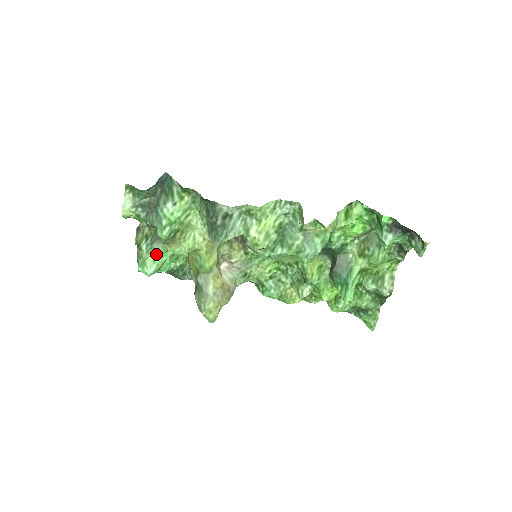
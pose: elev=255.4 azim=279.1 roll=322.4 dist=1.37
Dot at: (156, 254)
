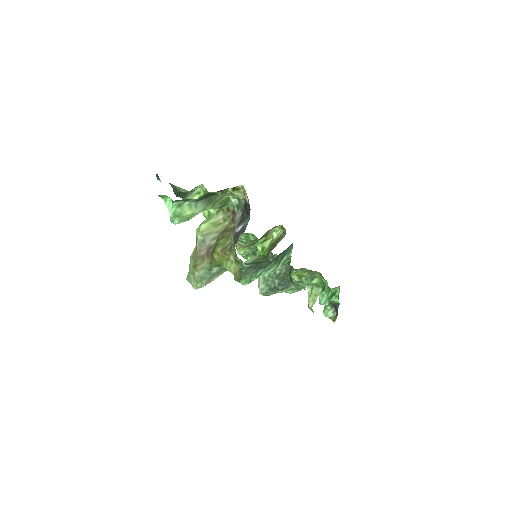
Dot at: (195, 213)
